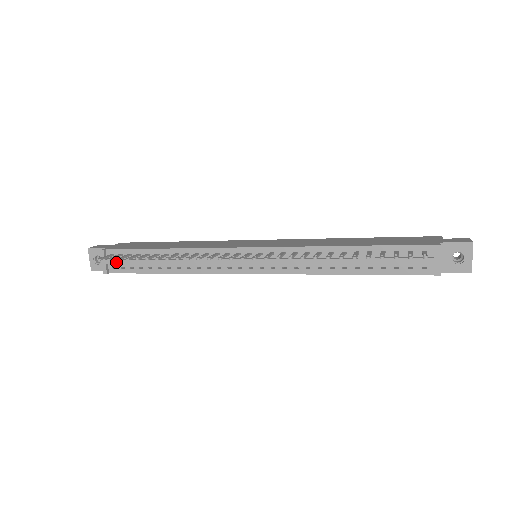
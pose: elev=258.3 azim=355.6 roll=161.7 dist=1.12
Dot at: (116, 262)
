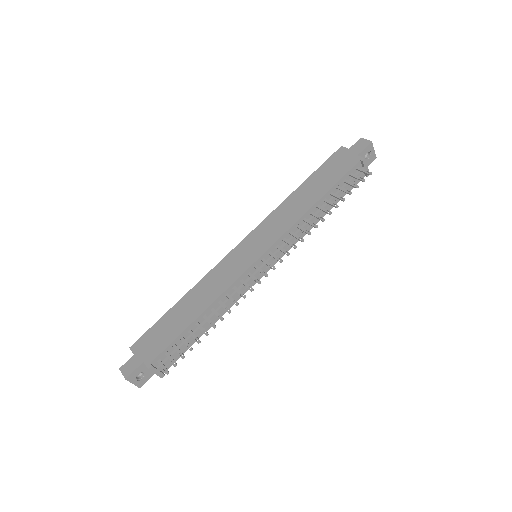
Dot at: (168, 361)
